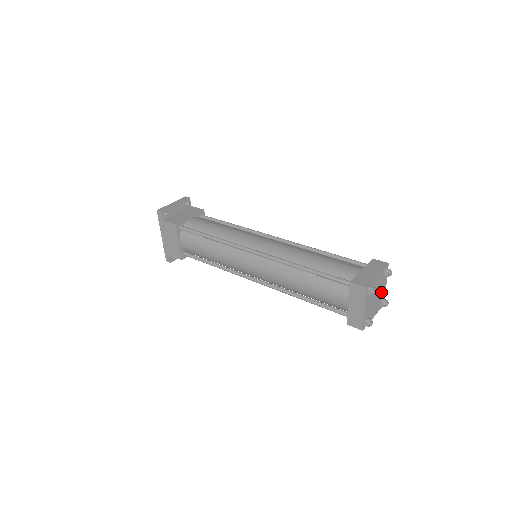
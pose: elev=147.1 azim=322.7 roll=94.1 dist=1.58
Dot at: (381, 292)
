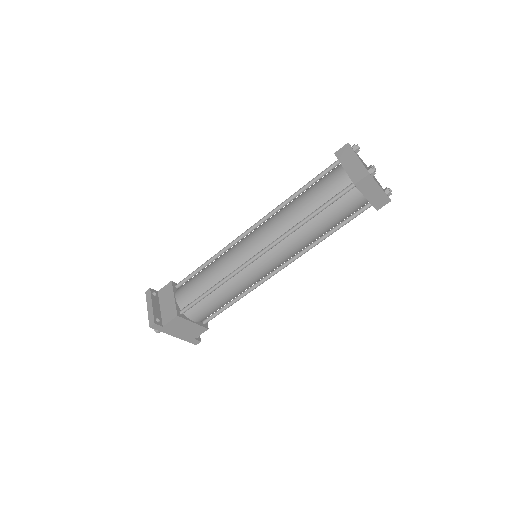
Dot at: occluded
